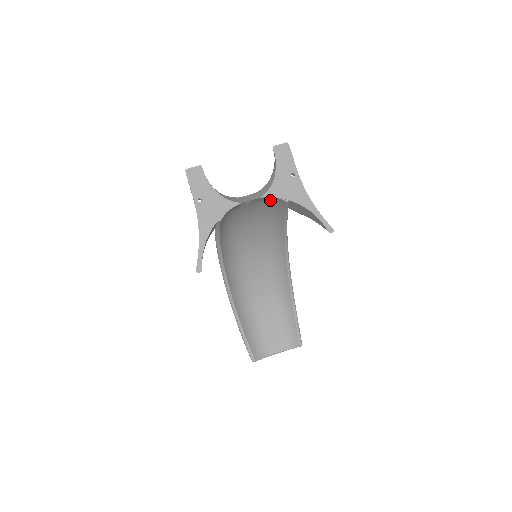
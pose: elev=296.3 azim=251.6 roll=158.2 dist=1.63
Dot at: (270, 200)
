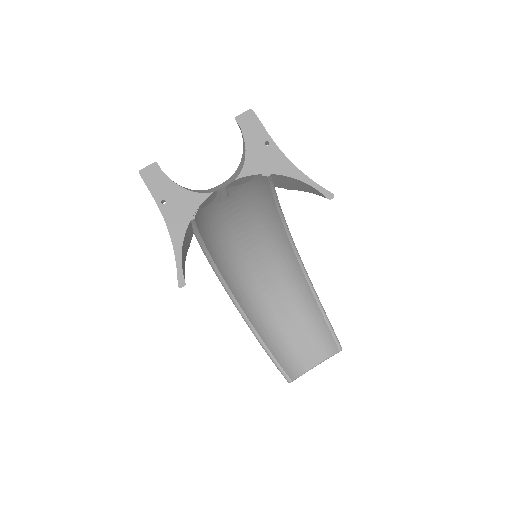
Dot at: (249, 181)
